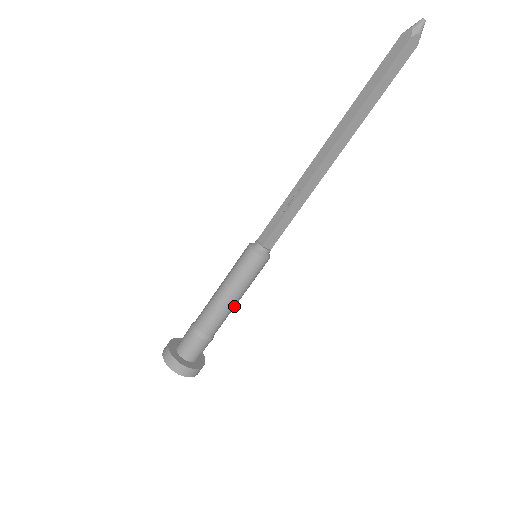
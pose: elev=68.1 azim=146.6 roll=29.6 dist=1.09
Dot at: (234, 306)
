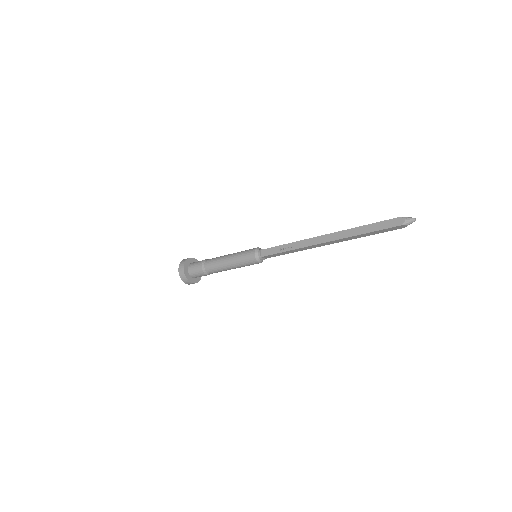
Dot at: occluded
